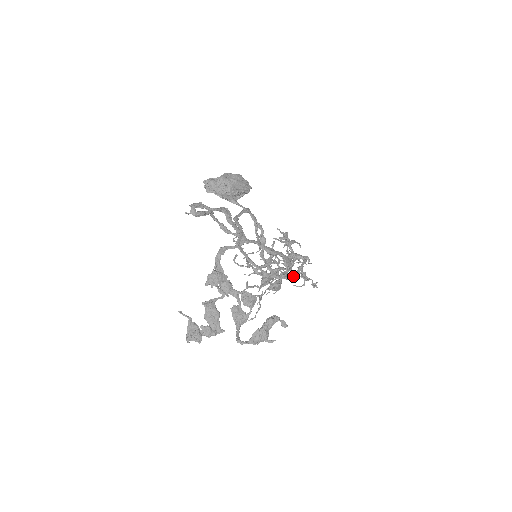
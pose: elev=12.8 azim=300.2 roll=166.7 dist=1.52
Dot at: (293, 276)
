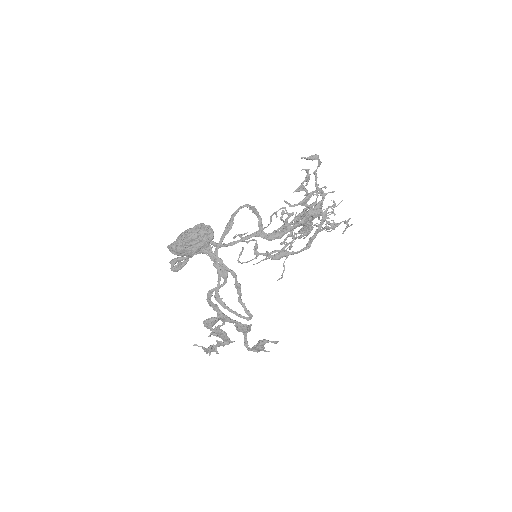
Dot at: (308, 246)
